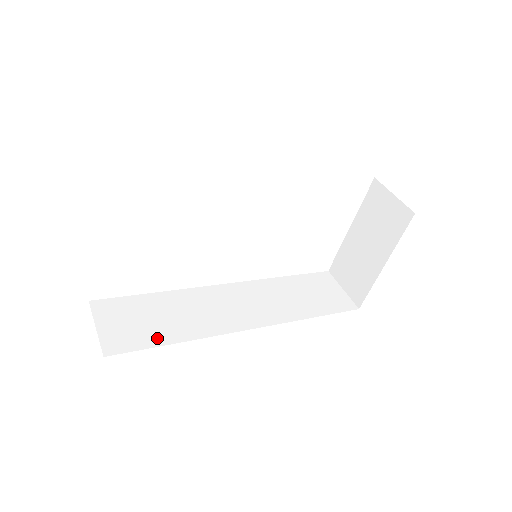
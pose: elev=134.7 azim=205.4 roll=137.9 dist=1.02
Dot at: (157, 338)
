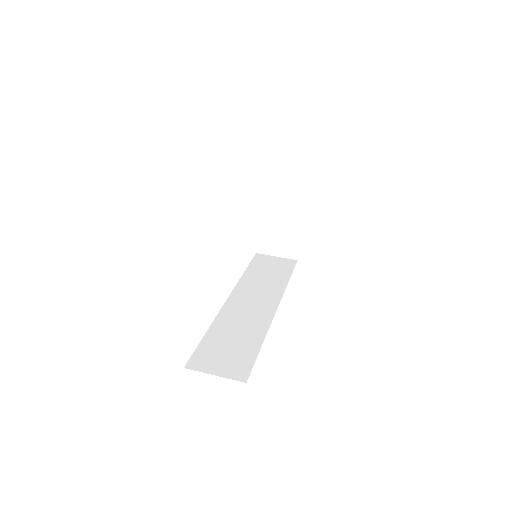
Dot at: (250, 351)
